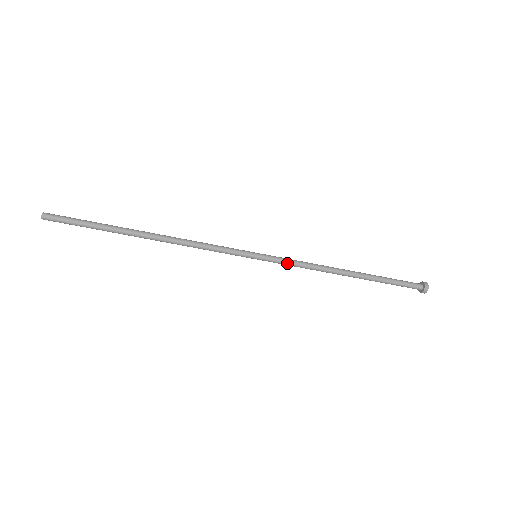
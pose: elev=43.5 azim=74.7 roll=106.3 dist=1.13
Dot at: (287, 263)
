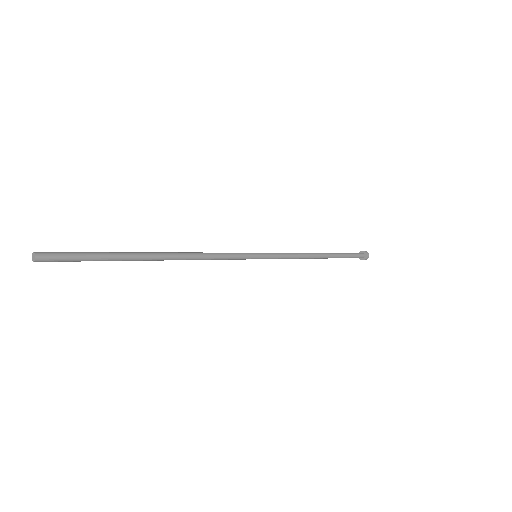
Dot at: (281, 257)
